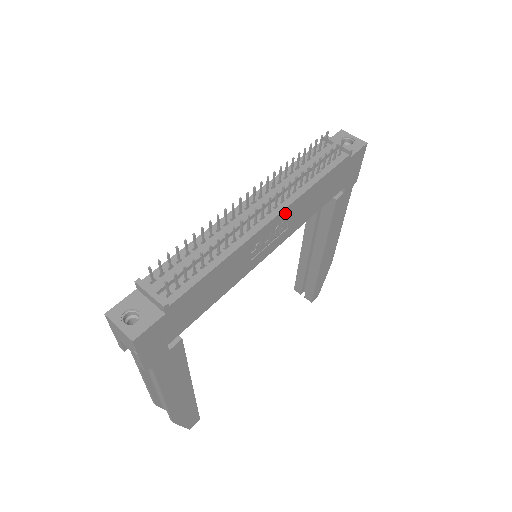
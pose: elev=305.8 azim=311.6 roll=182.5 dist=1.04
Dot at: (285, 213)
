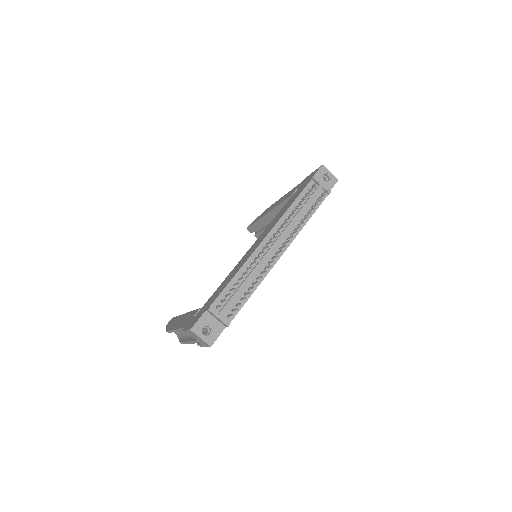
Dot at: (288, 245)
